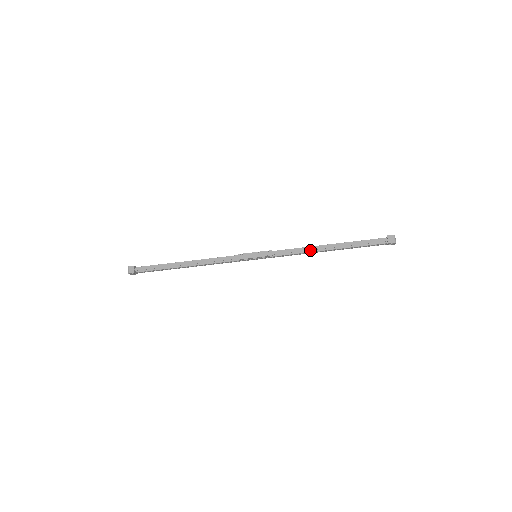
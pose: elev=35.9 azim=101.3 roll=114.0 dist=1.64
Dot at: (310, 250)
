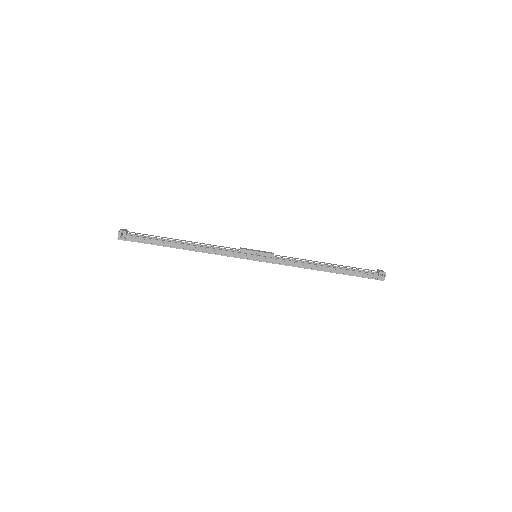
Dot at: (309, 263)
